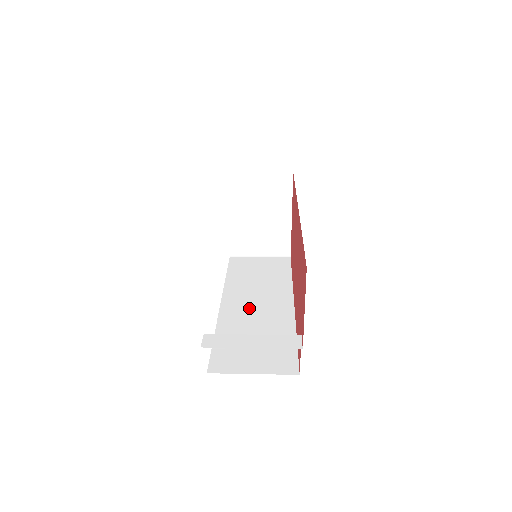
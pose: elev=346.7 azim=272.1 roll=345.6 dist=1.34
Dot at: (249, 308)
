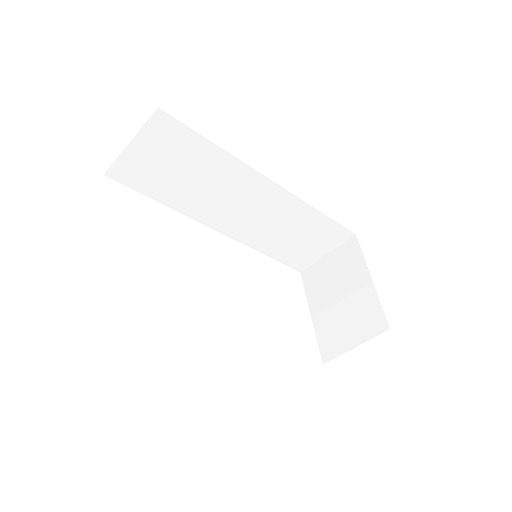
Dot at: occluded
